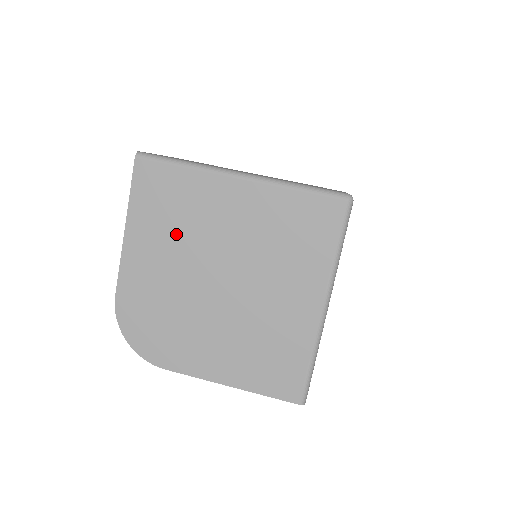
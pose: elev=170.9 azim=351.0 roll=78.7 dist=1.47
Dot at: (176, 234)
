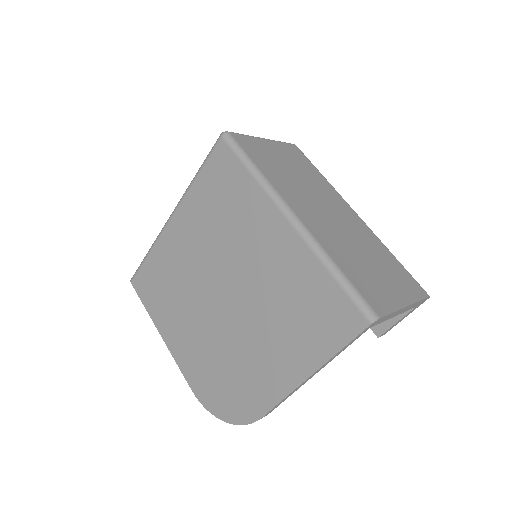
Dot at: (179, 300)
